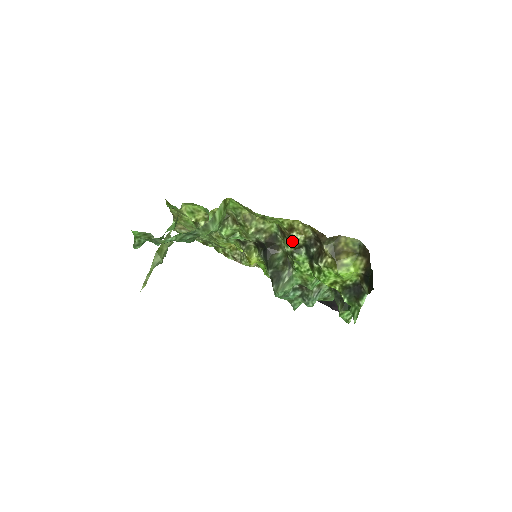
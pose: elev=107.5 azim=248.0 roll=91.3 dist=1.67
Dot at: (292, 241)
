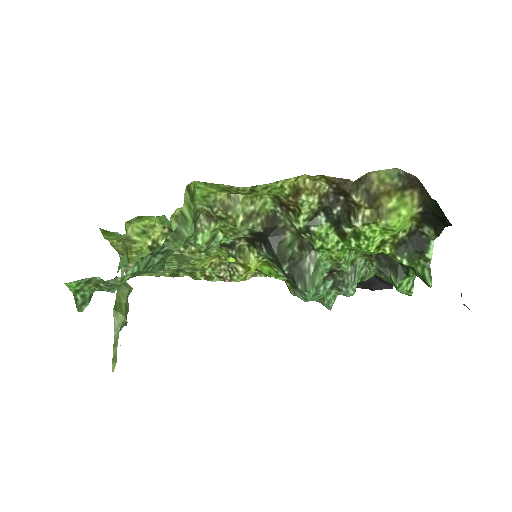
Dot at: (303, 210)
